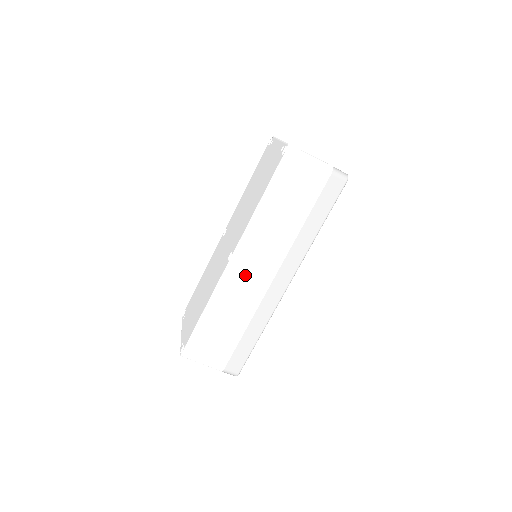
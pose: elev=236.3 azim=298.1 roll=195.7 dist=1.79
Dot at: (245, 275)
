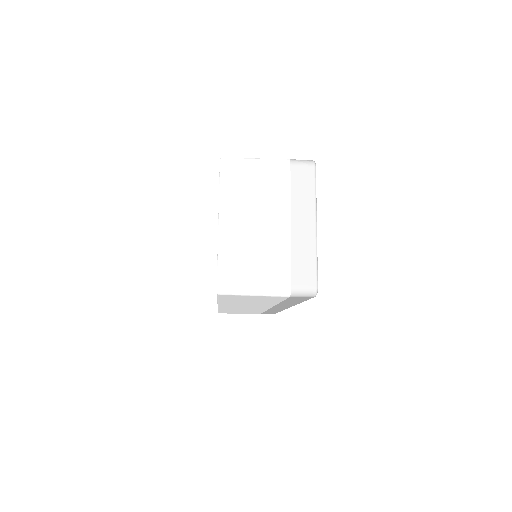
Dot at: occluded
